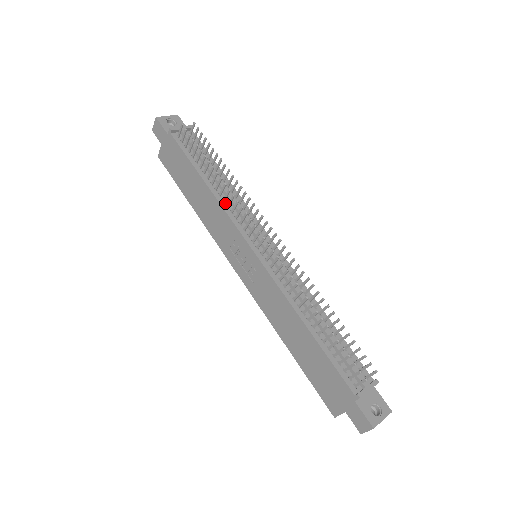
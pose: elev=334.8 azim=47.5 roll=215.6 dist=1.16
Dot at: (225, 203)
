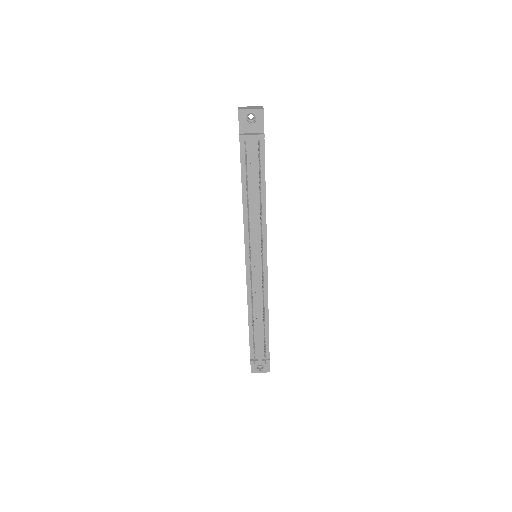
Dot at: occluded
